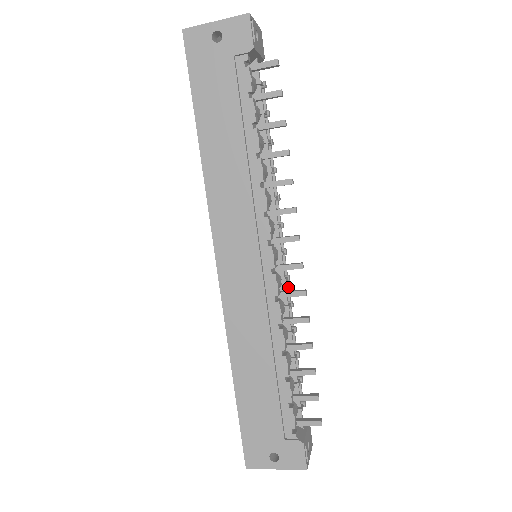
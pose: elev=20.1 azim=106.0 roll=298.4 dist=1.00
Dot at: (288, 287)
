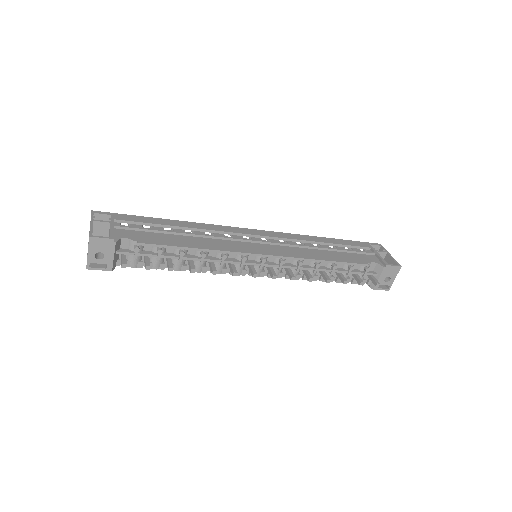
Dot at: occluded
